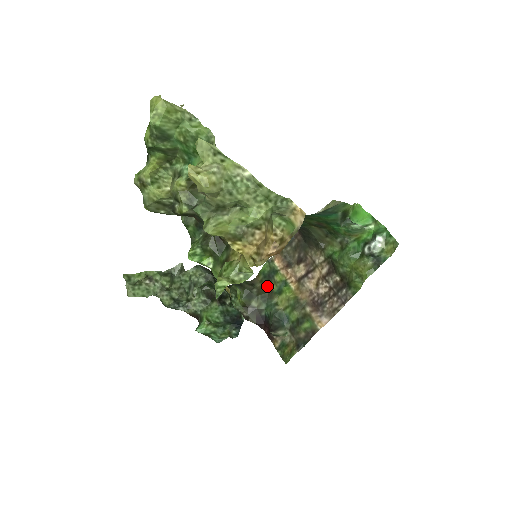
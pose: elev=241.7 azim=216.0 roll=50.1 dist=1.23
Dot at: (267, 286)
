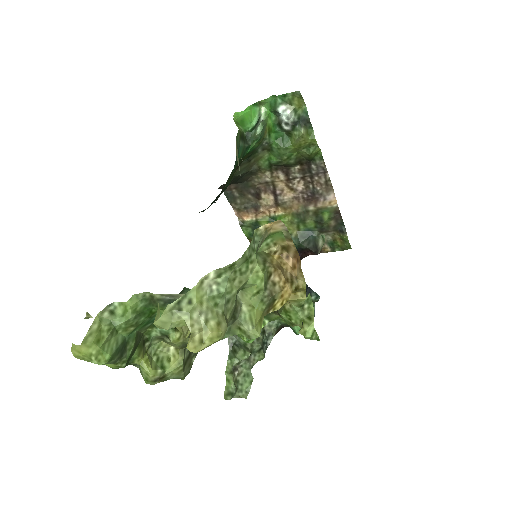
Dot at: occluded
